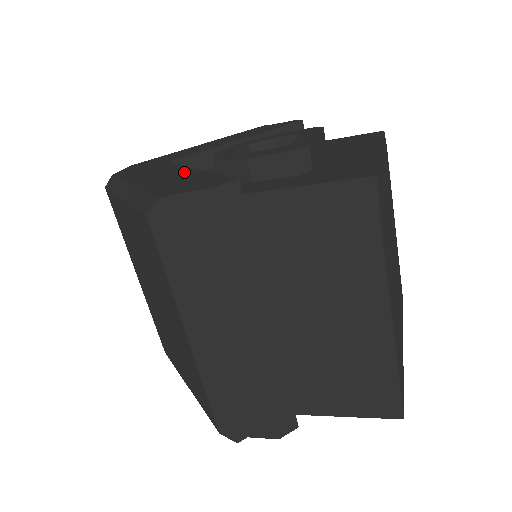
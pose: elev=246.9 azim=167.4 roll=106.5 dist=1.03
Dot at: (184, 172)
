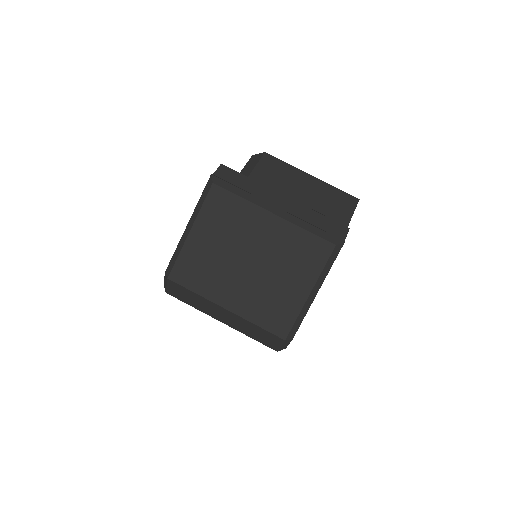
Dot at: occluded
